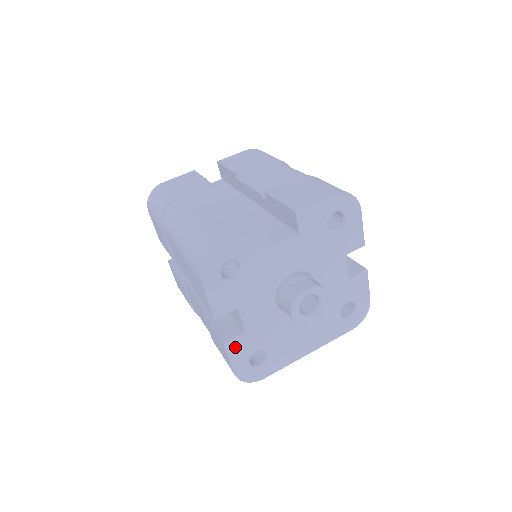
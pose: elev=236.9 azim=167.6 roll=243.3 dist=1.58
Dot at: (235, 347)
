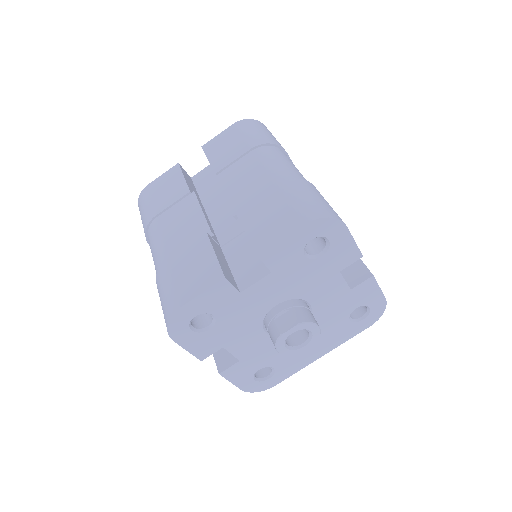
Dot at: (233, 373)
